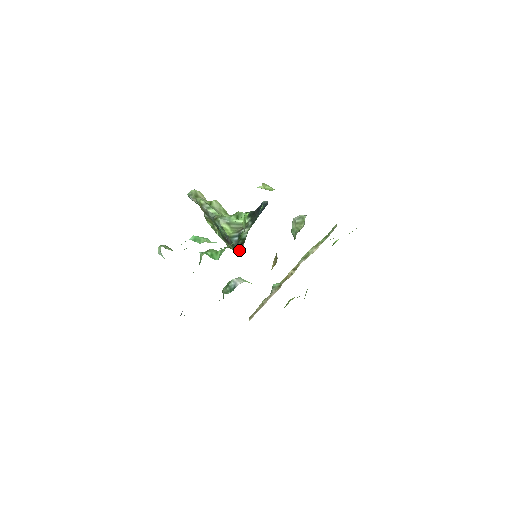
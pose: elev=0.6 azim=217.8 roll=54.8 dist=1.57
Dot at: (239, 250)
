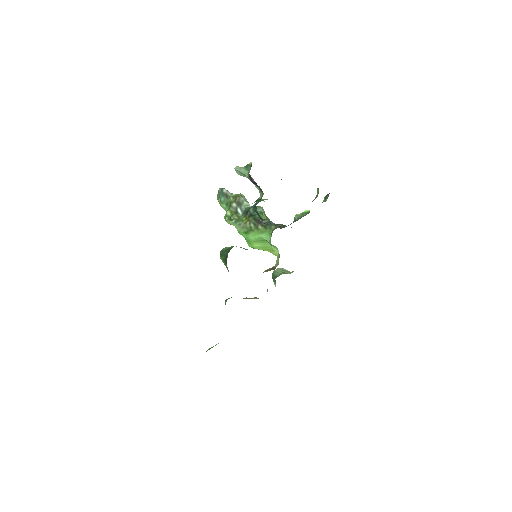
Dot at: (280, 227)
